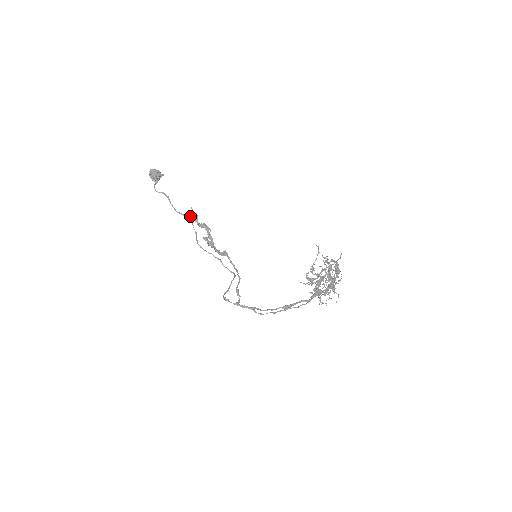
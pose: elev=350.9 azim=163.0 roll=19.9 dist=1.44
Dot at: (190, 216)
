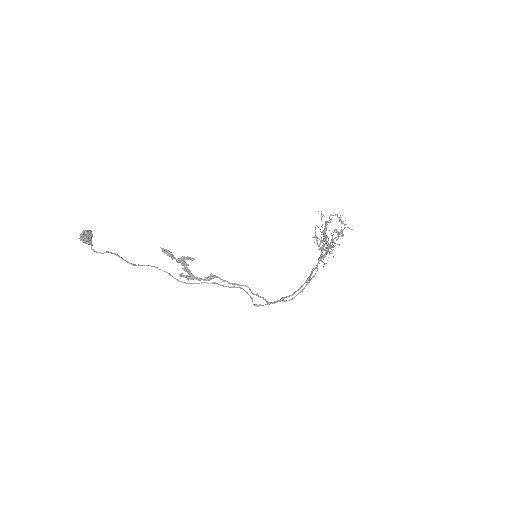
Dot at: (169, 254)
